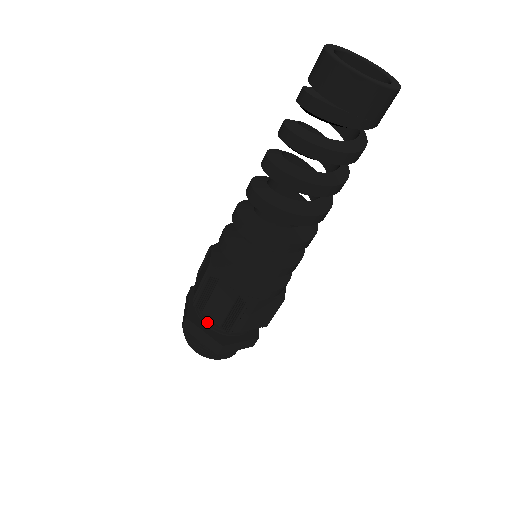
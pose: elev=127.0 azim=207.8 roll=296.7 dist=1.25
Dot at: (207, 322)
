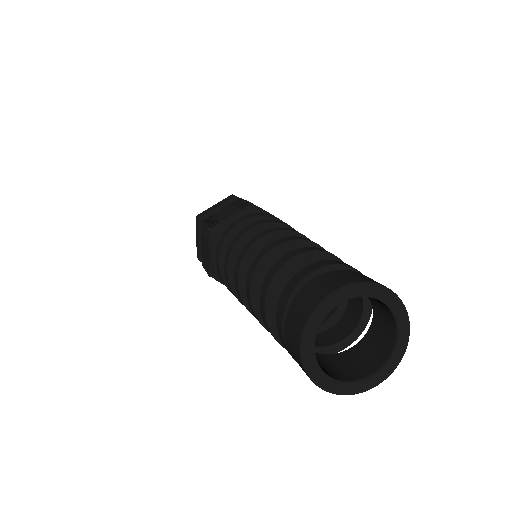
Dot at: occluded
